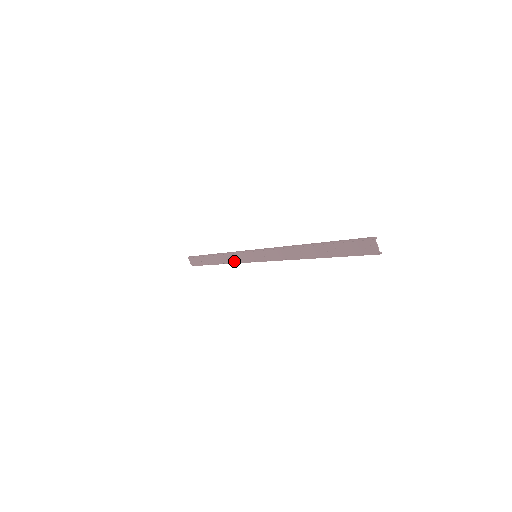
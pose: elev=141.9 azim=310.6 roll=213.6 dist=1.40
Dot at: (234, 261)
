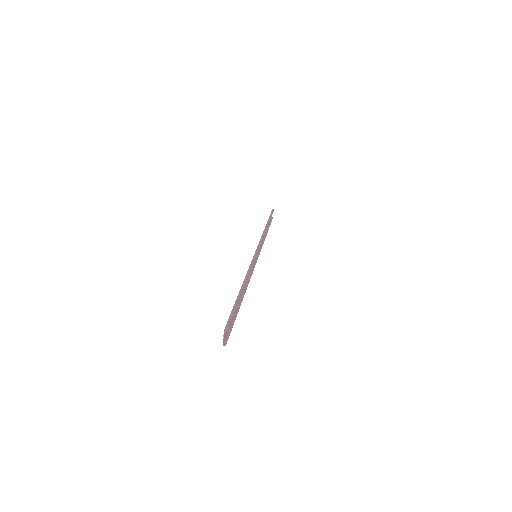
Dot at: occluded
